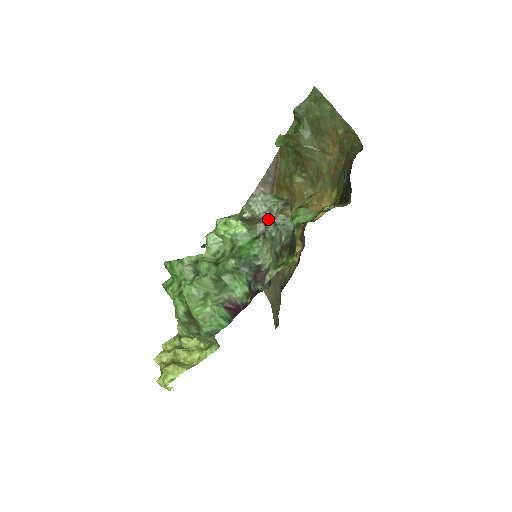
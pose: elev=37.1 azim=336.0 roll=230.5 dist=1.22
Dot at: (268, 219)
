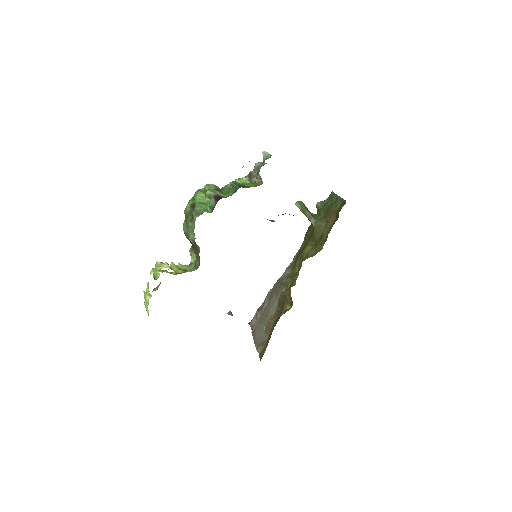
Dot at: occluded
